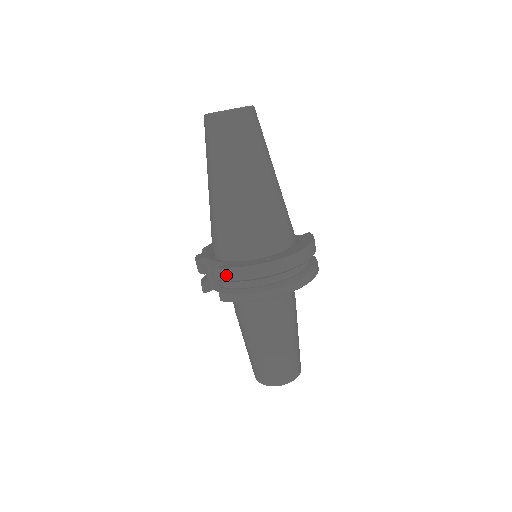
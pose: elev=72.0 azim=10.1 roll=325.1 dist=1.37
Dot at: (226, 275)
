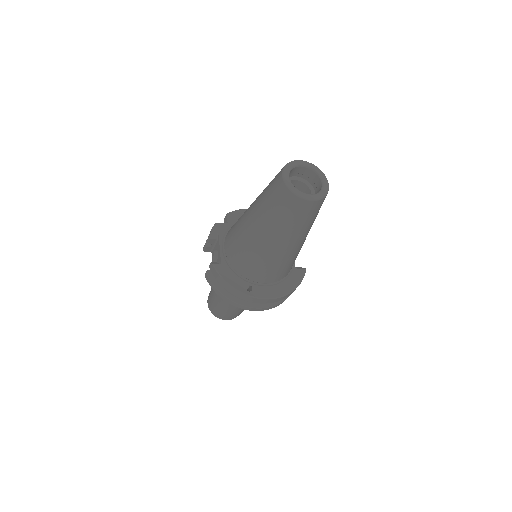
Dot at: (215, 274)
